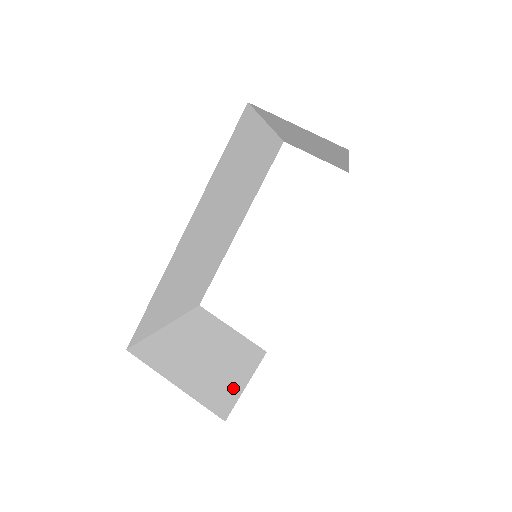
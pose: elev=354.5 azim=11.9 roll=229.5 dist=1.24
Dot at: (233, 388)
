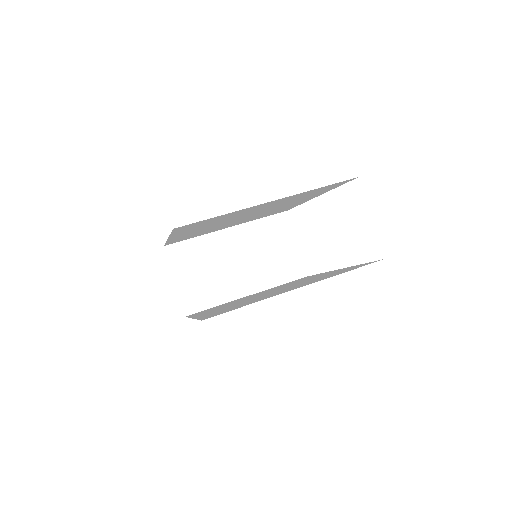
Dot at: (222, 297)
